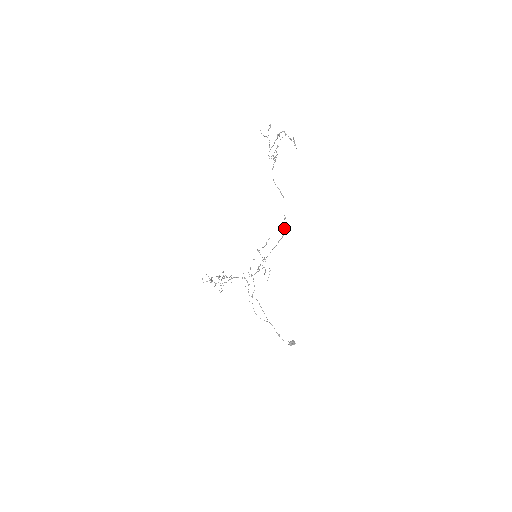
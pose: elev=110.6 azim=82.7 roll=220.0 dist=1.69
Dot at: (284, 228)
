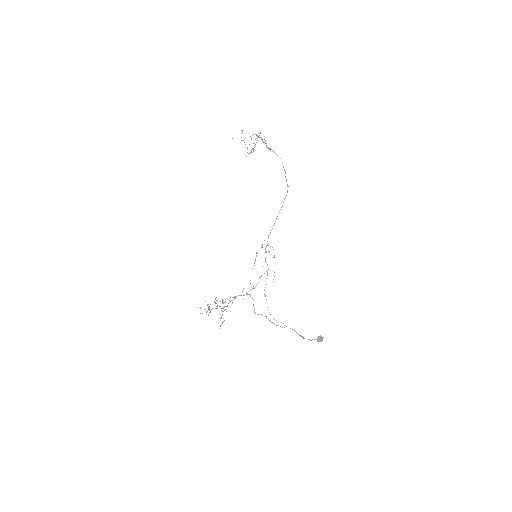
Dot at: occluded
